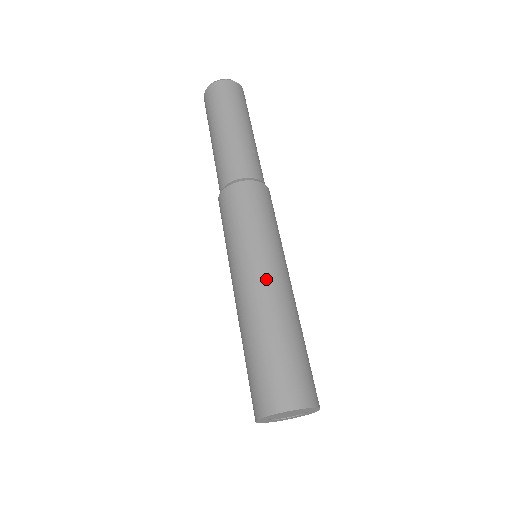
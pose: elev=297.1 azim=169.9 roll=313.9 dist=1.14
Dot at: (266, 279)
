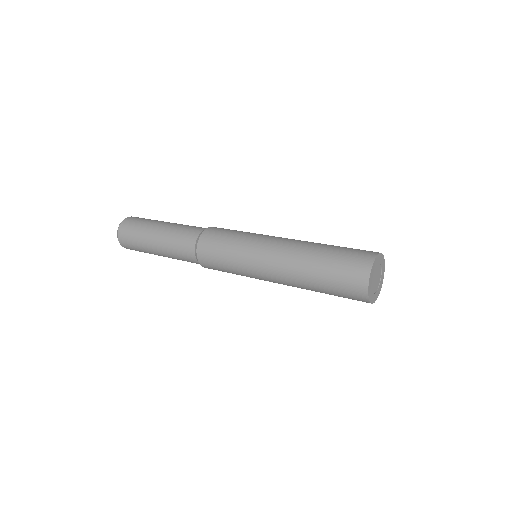
Dot at: occluded
